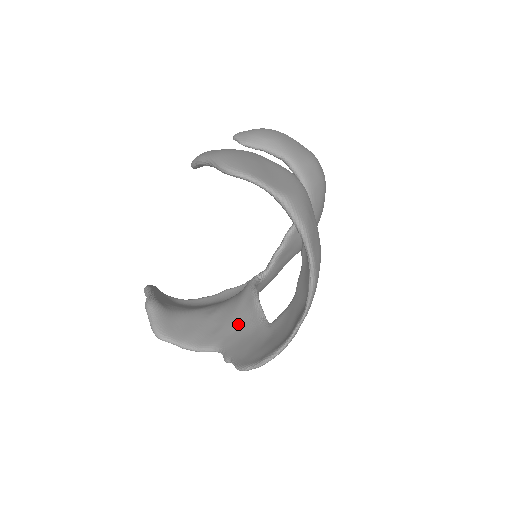
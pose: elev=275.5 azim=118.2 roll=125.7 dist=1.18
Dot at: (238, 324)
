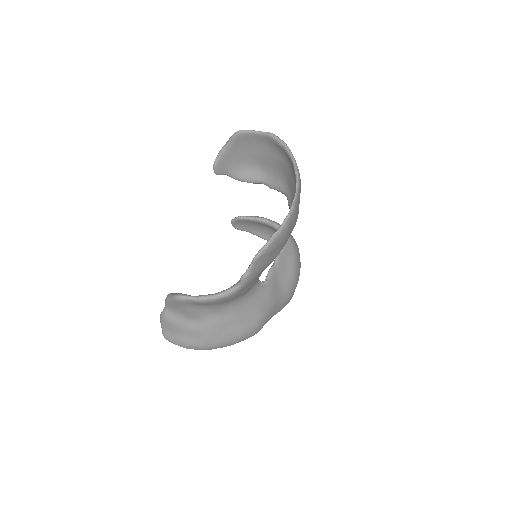
Dot at: occluded
